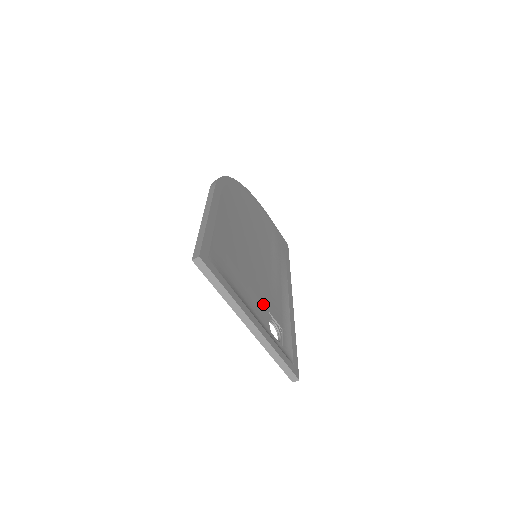
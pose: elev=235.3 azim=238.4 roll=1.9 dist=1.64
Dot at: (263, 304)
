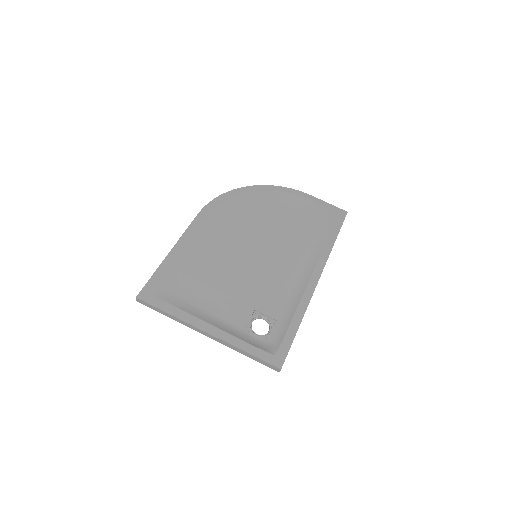
Dot at: (245, 305)
